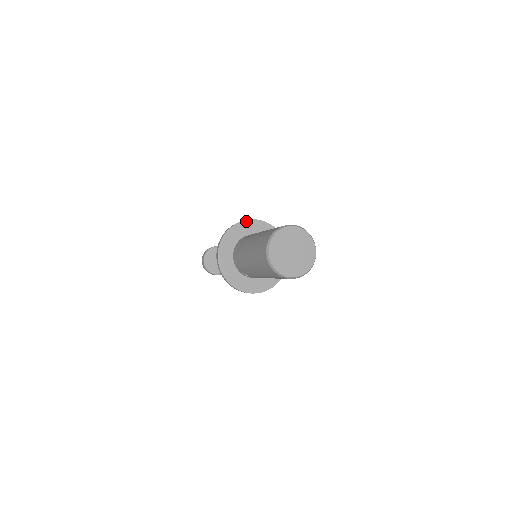
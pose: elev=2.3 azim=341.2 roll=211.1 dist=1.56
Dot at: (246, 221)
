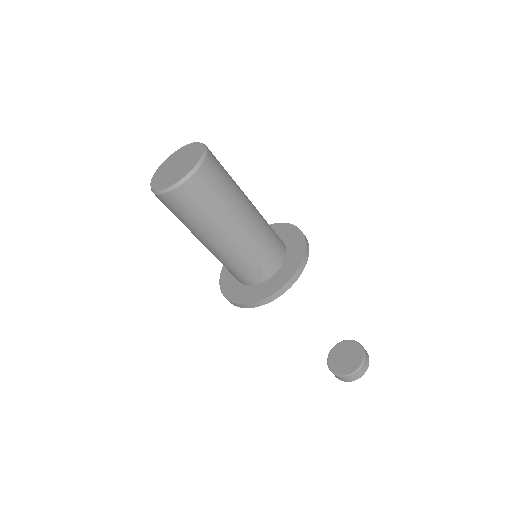
Dot at: occluded
